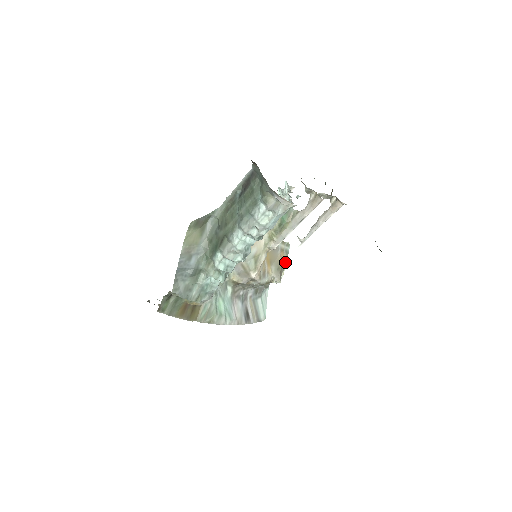
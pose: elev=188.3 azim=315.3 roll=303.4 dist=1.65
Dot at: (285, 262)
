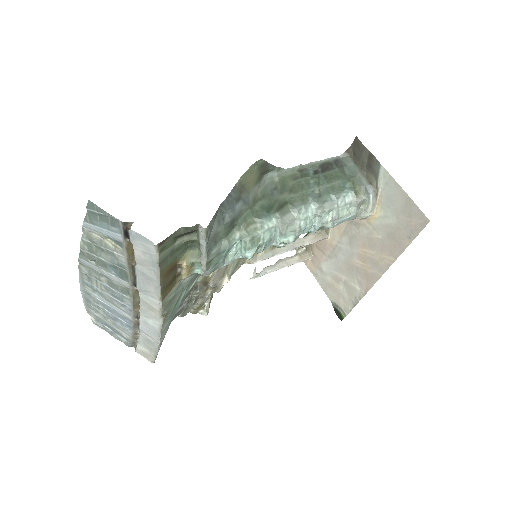
Dot at: occluded
